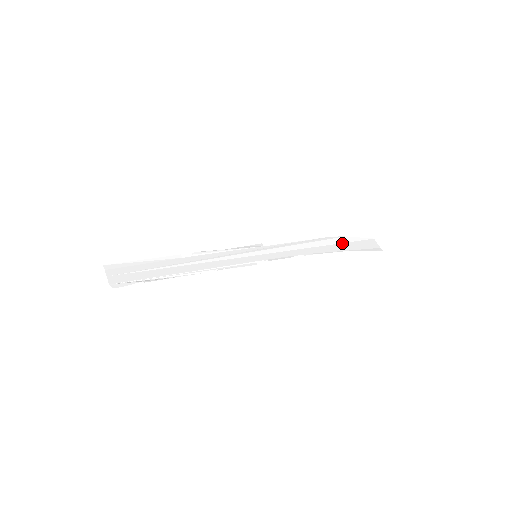
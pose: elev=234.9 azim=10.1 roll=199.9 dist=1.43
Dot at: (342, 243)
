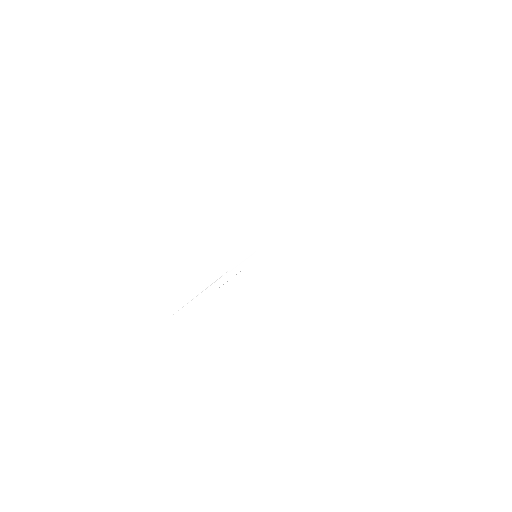
Dot at: occluded
